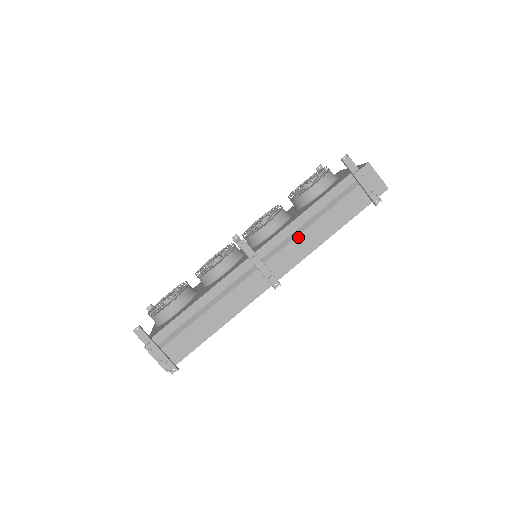
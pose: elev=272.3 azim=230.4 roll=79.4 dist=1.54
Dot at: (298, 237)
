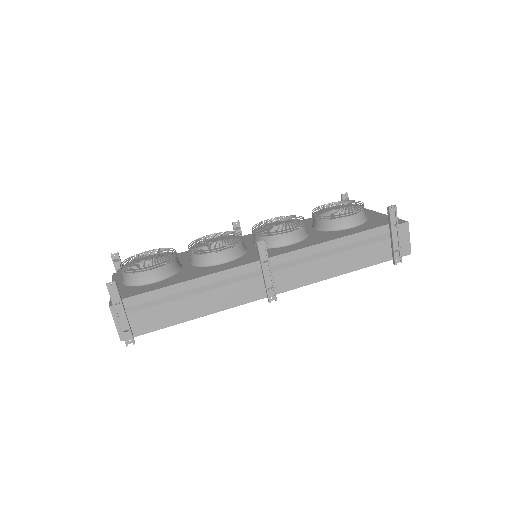
Dot at: (314, 262)
